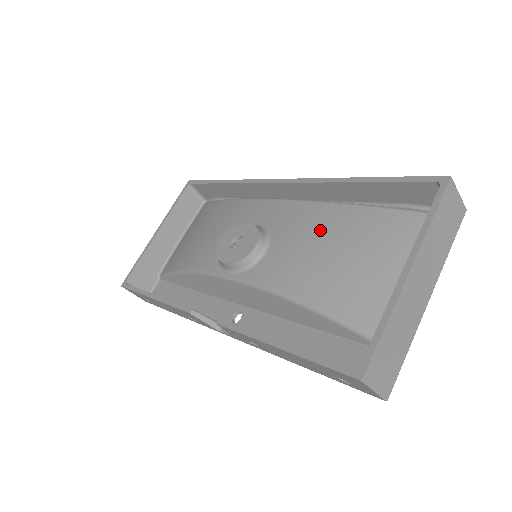
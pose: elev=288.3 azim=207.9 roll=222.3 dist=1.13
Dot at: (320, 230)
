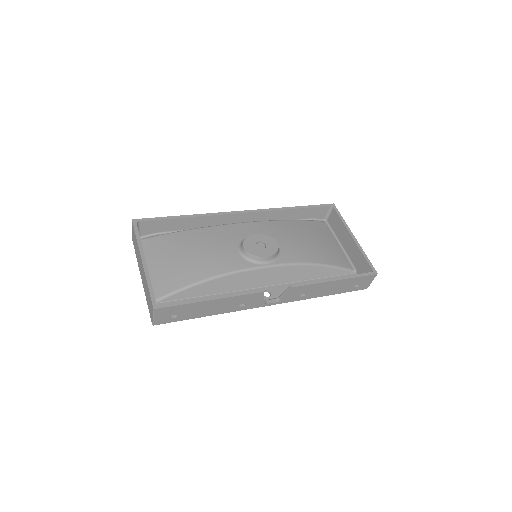
Dot at: (294, 232)
